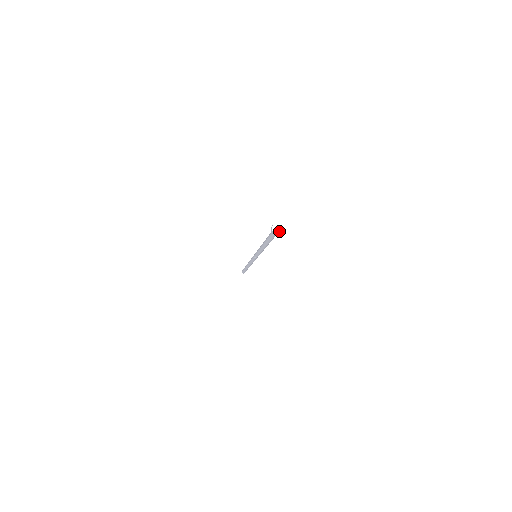
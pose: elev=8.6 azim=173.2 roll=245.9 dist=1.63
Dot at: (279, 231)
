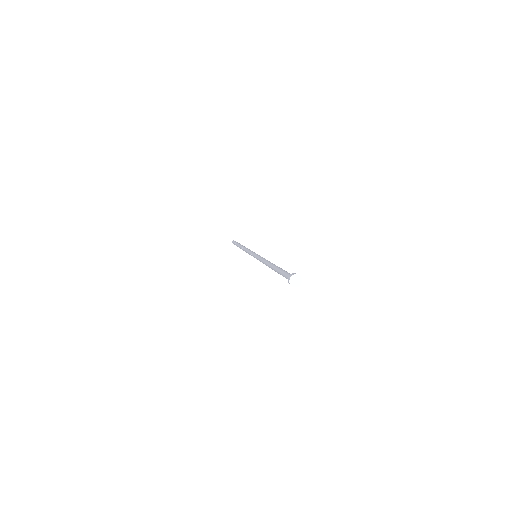
Dot at: (298, 282)
